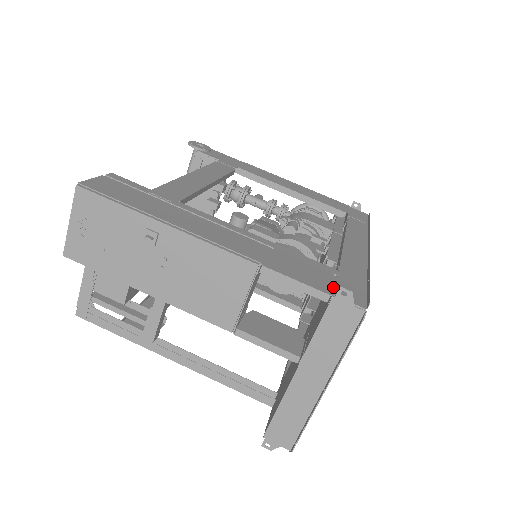
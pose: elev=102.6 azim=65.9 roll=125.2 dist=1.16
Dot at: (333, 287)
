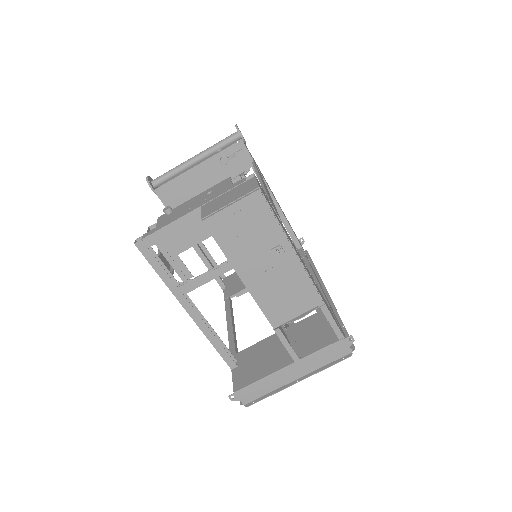
Dot at: occluded
